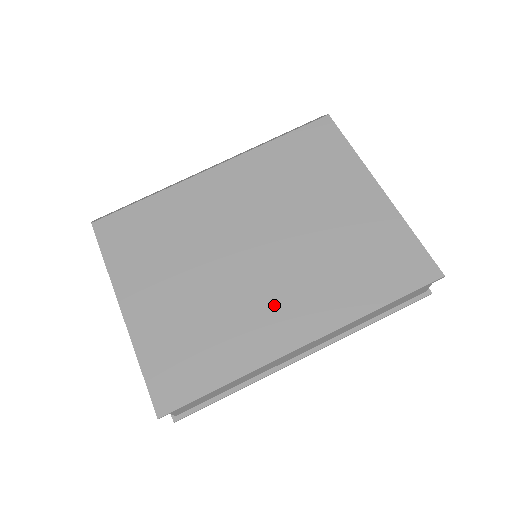
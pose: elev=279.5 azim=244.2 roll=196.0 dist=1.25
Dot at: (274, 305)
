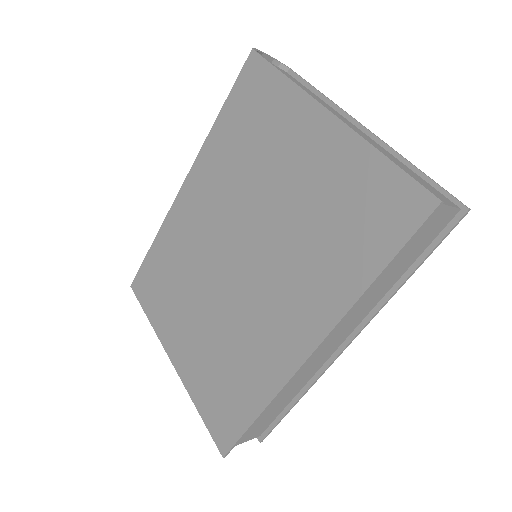
Dot at: (271, 316)
